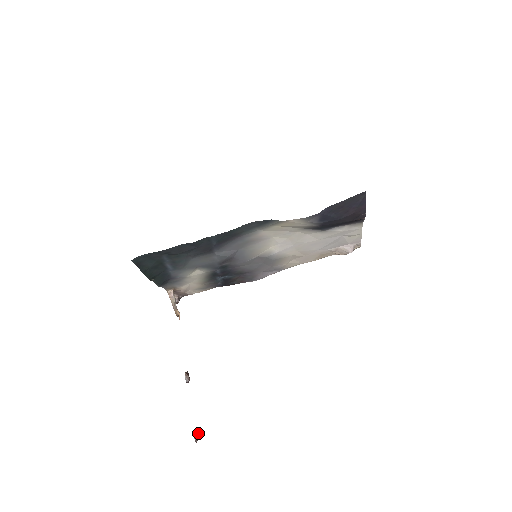
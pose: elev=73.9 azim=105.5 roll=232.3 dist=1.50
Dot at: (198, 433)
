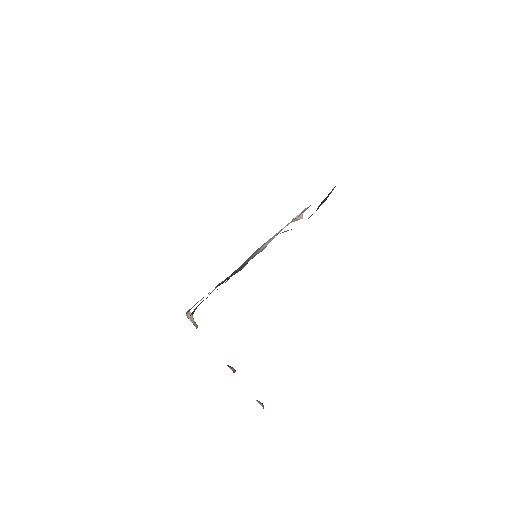
Dot at: (259, 401)
